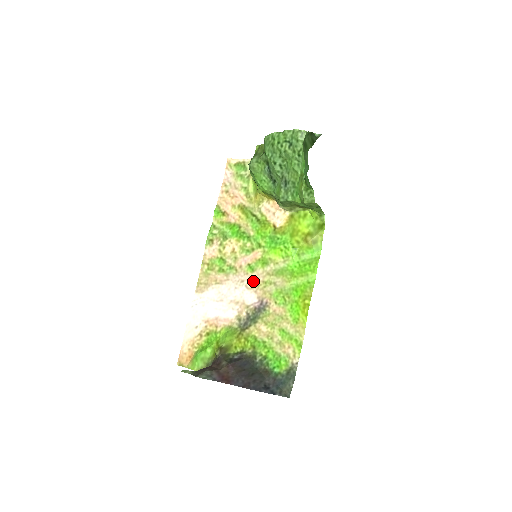
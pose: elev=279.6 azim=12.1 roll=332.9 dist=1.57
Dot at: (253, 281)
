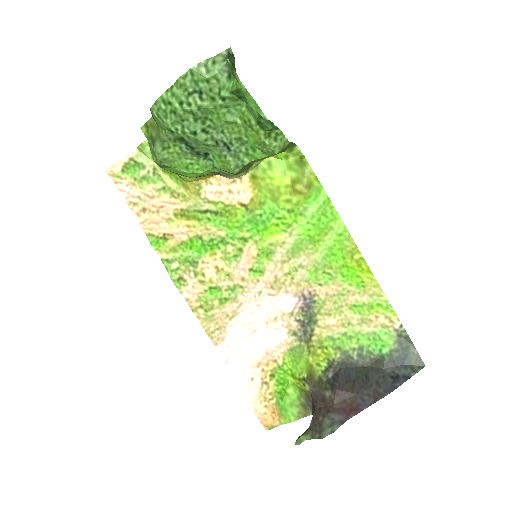
Dot at: (273, 283)
